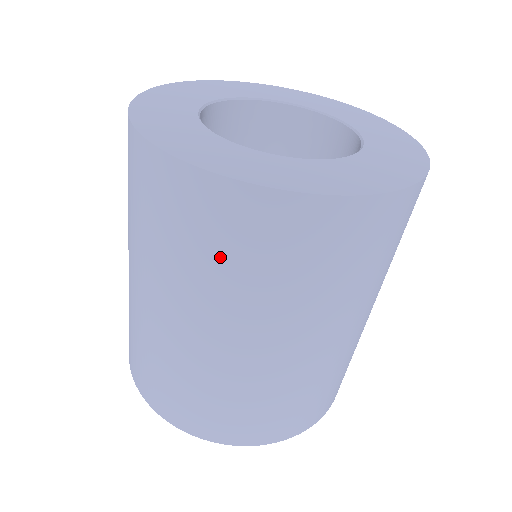
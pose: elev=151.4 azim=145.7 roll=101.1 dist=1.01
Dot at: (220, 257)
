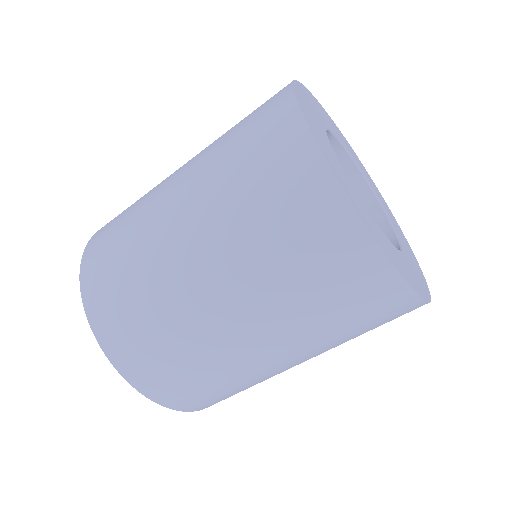
Dot at: (366, 330)
